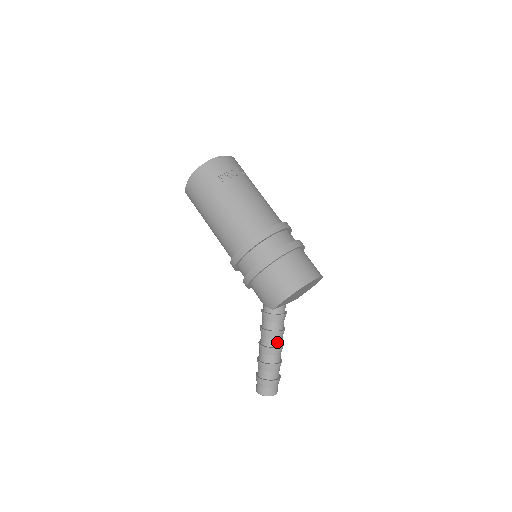
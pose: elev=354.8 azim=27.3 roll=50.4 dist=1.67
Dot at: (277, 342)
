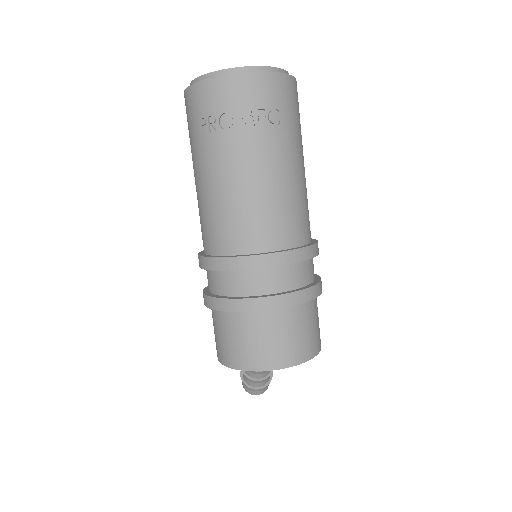
Dot at: occluded
